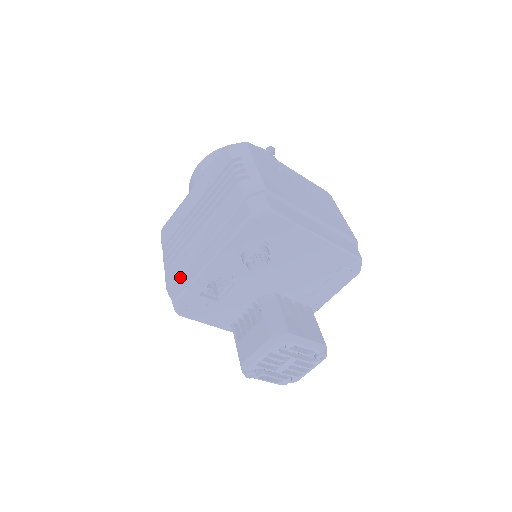
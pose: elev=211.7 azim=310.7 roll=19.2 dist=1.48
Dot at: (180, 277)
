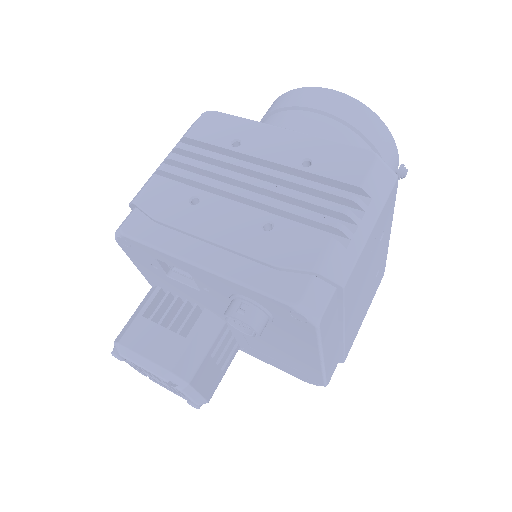
Dot at: (158, 220)
